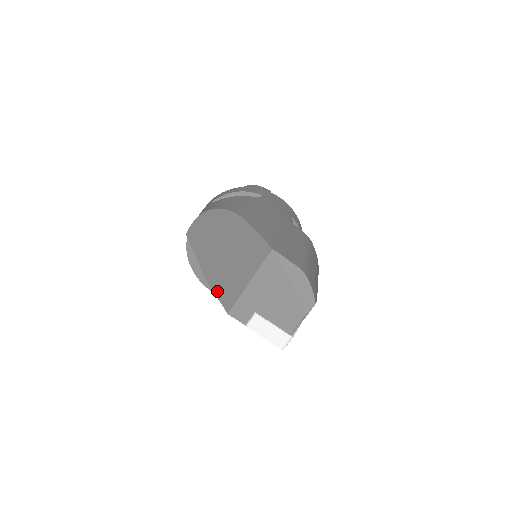
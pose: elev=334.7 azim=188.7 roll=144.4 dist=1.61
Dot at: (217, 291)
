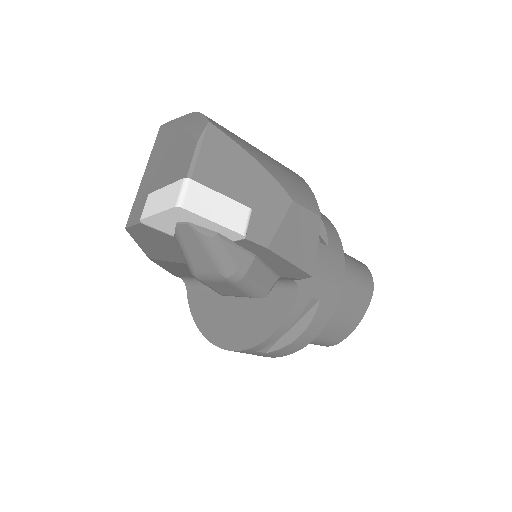
Dot at: occluded
